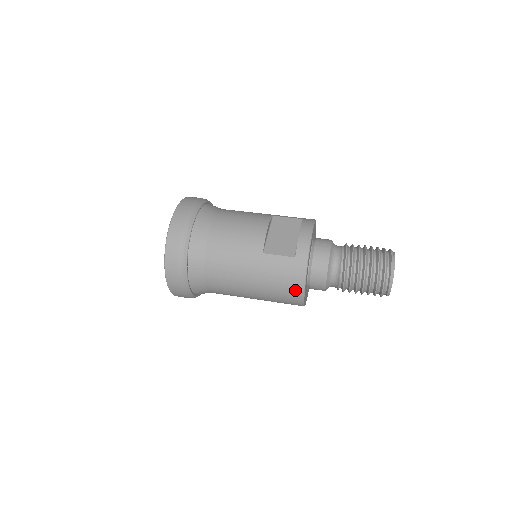
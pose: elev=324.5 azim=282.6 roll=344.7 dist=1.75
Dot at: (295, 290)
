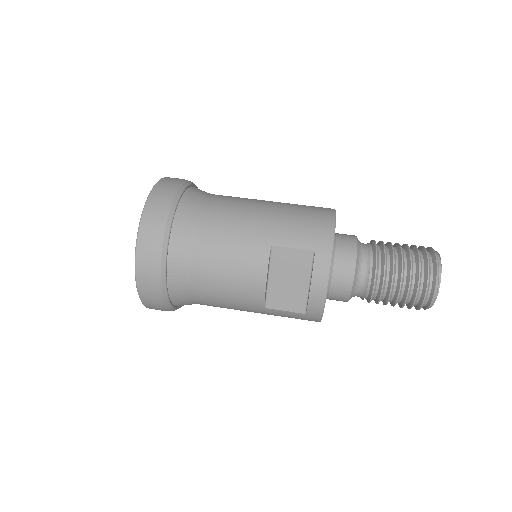
Dot at: occluded
